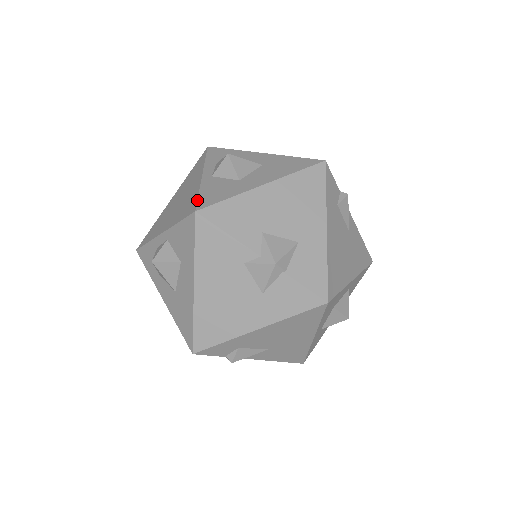
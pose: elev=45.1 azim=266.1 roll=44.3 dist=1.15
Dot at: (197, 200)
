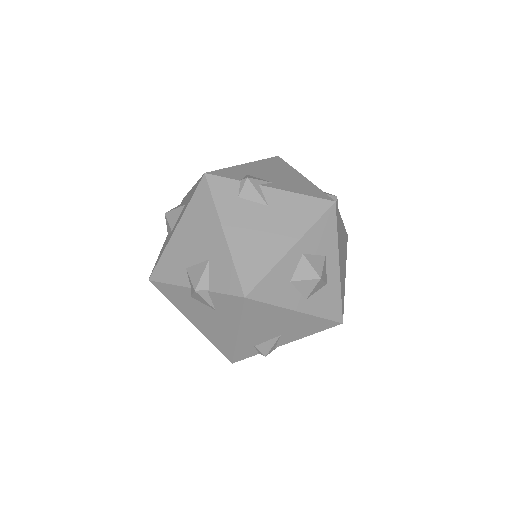
Dot at: occluded
